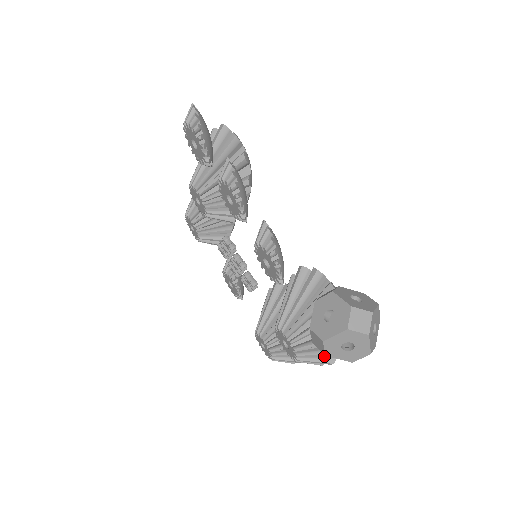
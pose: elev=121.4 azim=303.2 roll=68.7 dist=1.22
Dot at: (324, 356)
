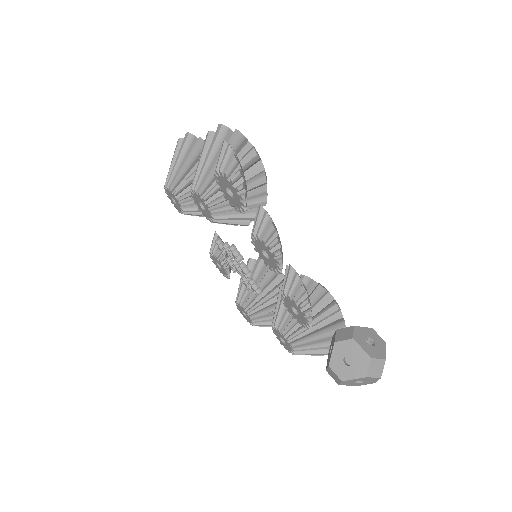
Dot at: (318, 354)
